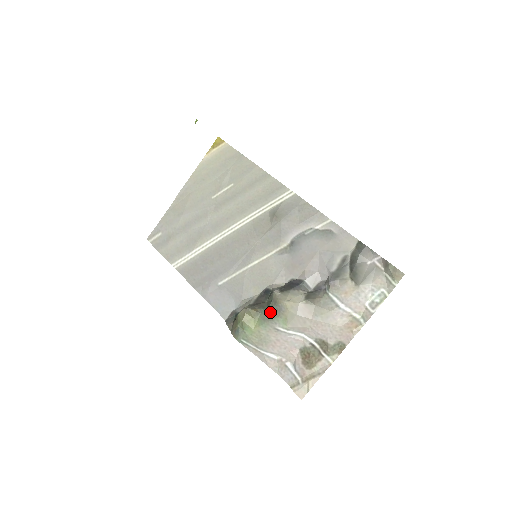
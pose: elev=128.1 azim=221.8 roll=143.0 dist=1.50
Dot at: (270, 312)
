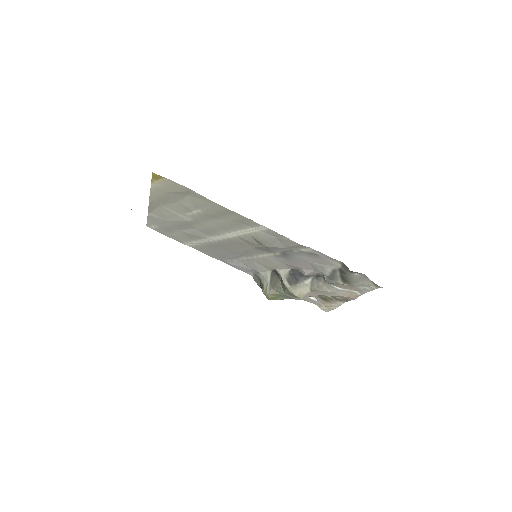
Dot at: (287, 295)
